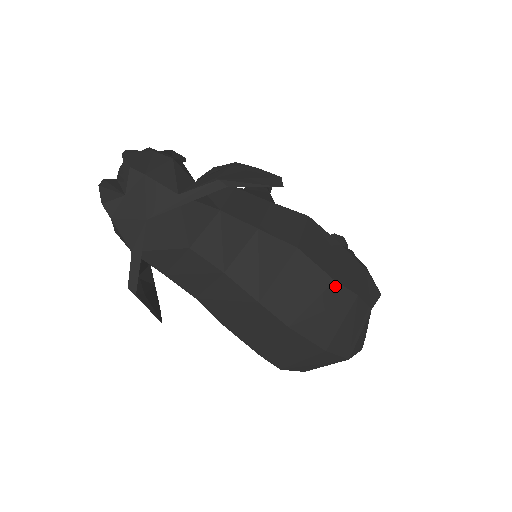
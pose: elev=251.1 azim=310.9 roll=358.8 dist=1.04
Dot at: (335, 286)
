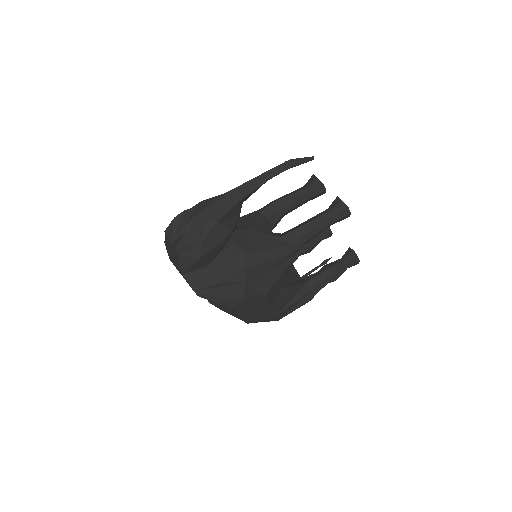
Dot at: occluded
